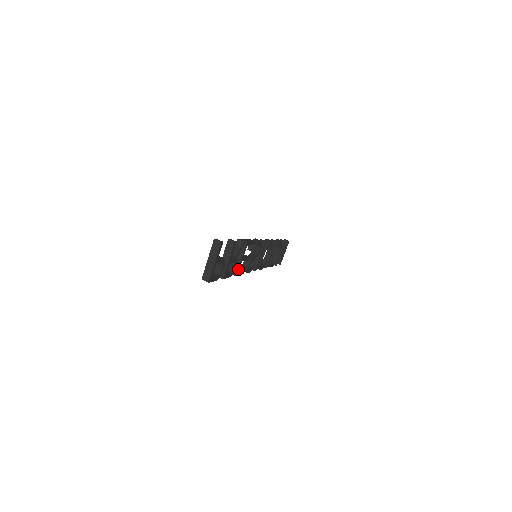
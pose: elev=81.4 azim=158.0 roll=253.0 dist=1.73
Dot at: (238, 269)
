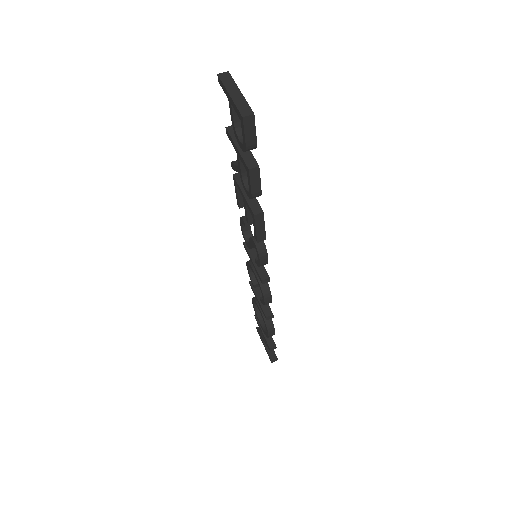
Dot at: (259, 206)
